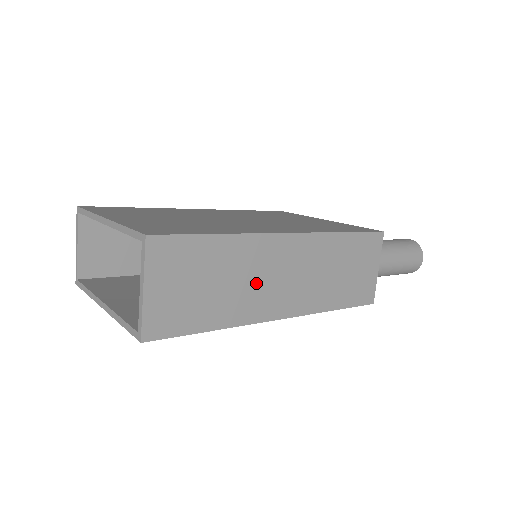
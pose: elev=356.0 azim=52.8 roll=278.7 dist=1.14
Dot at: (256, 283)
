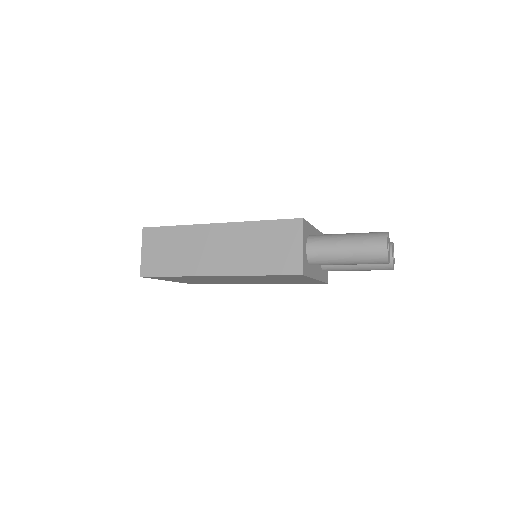
Dot at: (197, 252)
